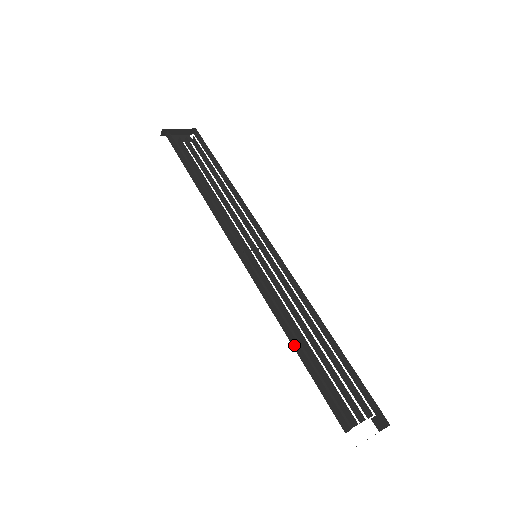
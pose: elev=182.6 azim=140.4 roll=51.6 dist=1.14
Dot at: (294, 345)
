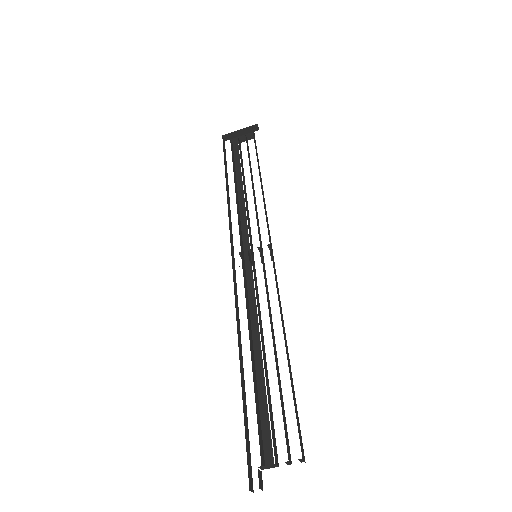
Dot at: occluded
